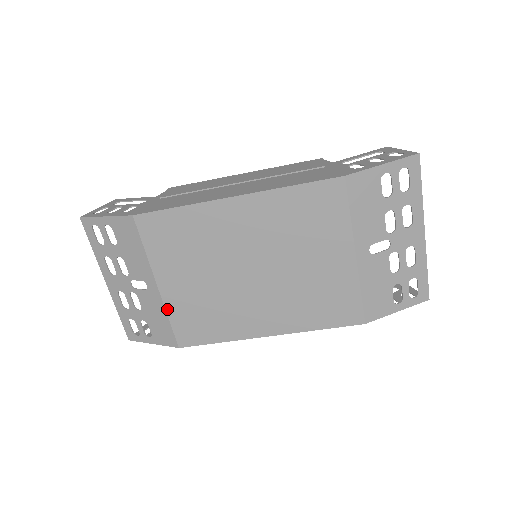
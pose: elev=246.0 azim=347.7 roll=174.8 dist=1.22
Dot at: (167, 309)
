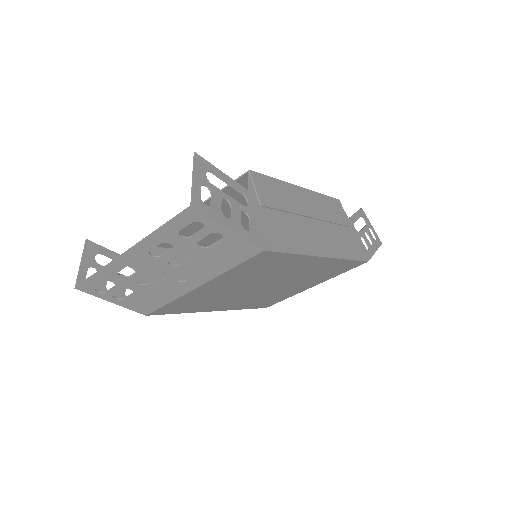
Dot at: (180, 298)
